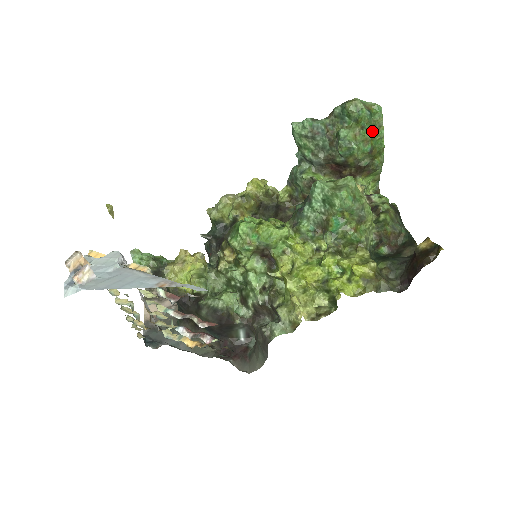
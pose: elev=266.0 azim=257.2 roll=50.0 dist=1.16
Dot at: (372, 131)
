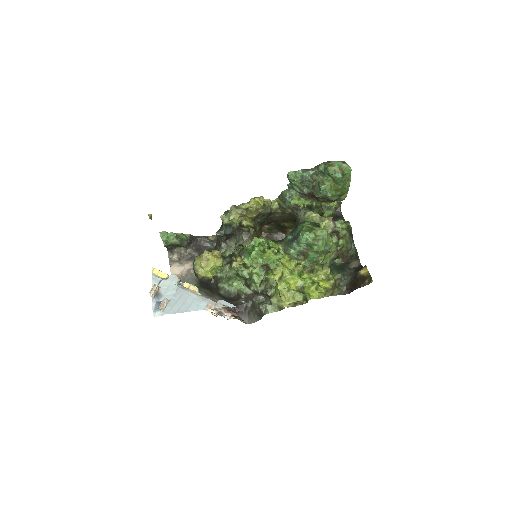
Dot at: (343, 184)
